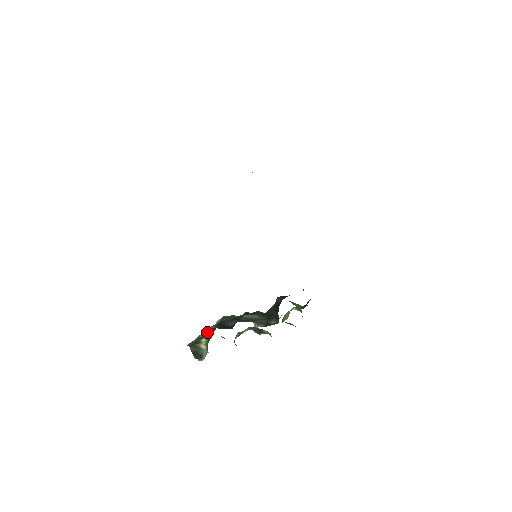
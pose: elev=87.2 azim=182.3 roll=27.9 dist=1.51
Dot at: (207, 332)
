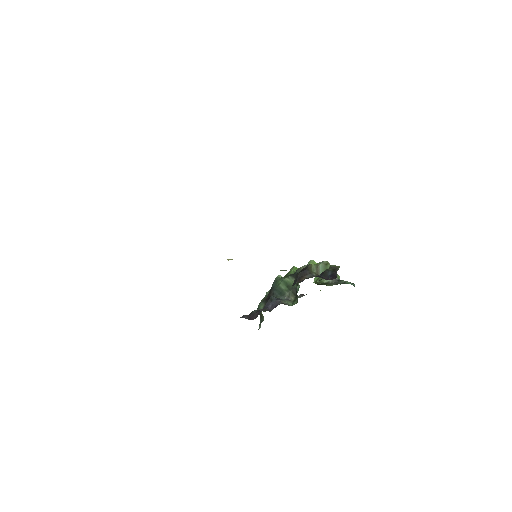
Dot at: (265, 296)
